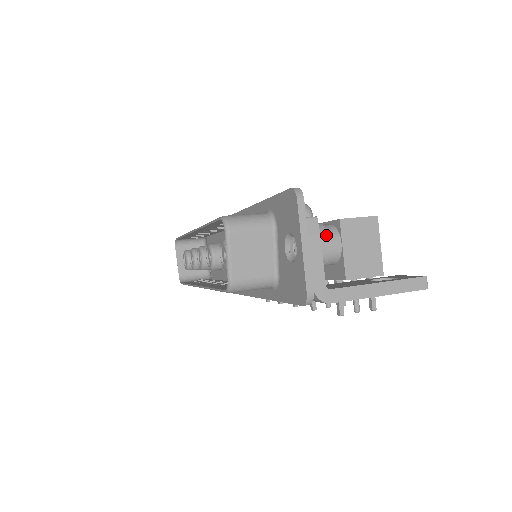
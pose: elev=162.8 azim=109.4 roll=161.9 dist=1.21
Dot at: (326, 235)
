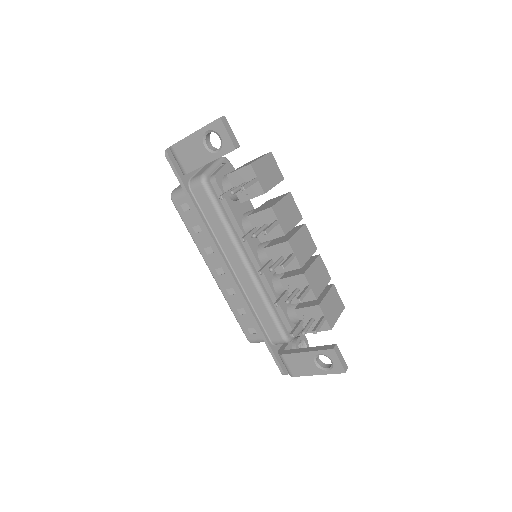
Dot at: occluded
